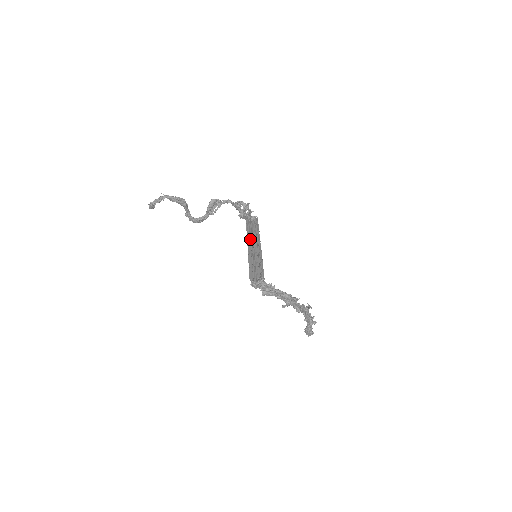
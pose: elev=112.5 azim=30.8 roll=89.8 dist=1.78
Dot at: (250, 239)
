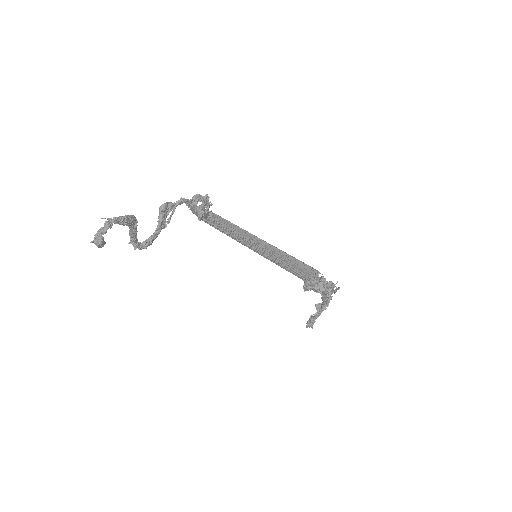
Dot at: (238, 238)
